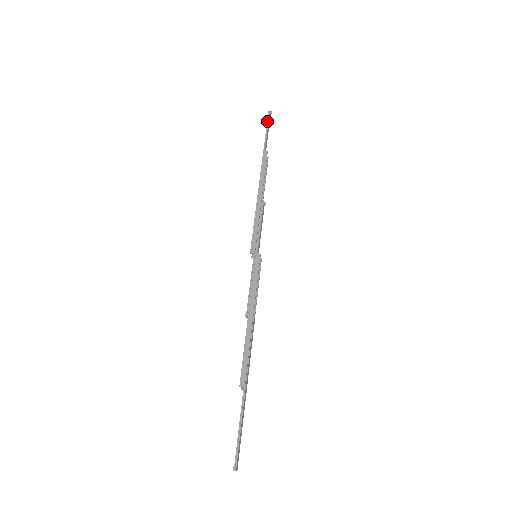
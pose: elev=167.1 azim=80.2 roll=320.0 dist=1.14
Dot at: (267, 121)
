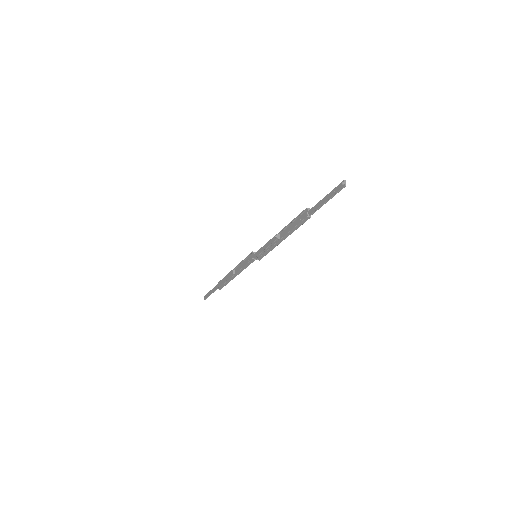
Dot at: (208, 293)
